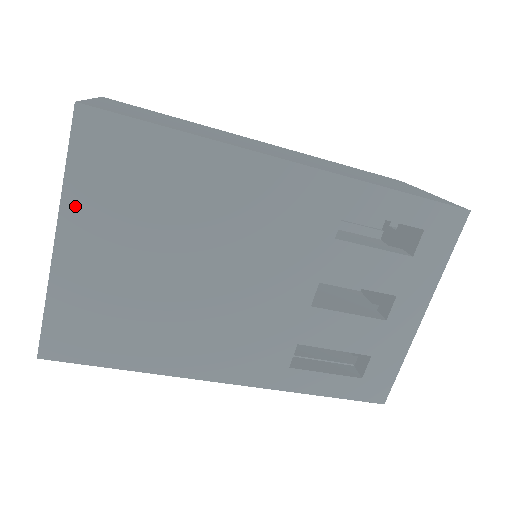
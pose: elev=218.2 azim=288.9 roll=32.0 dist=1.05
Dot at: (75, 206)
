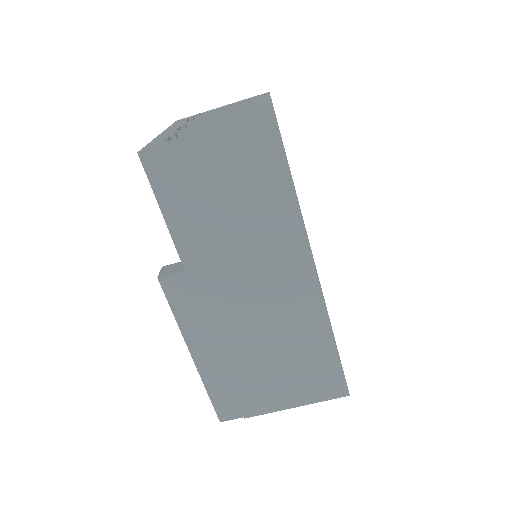
Dot at: occluded
